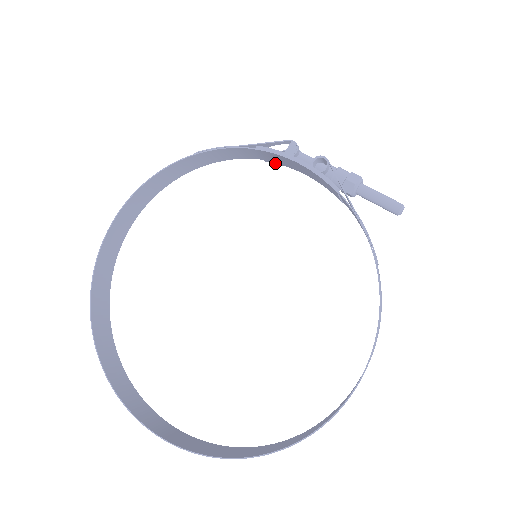
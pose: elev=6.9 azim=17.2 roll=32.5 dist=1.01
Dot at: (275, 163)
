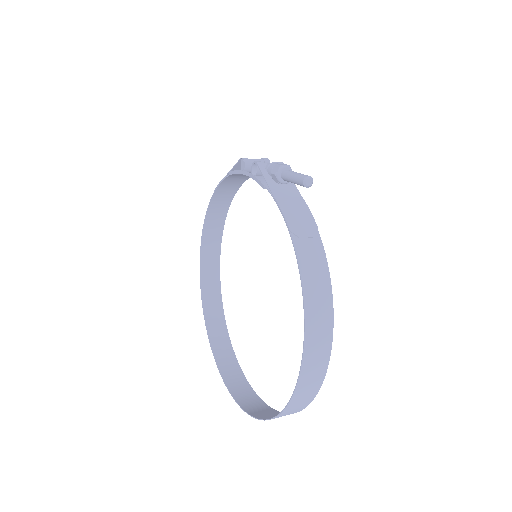
Dot at: occluded
